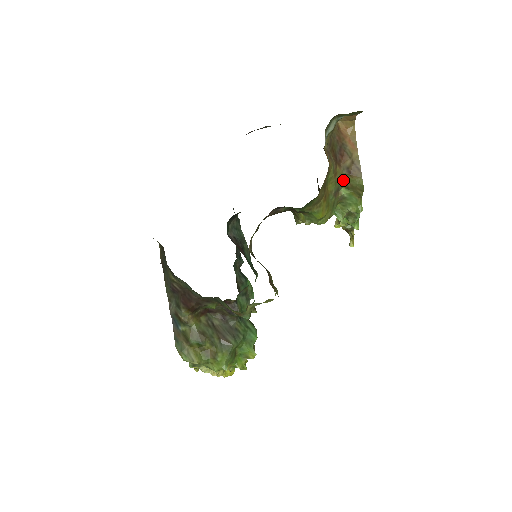
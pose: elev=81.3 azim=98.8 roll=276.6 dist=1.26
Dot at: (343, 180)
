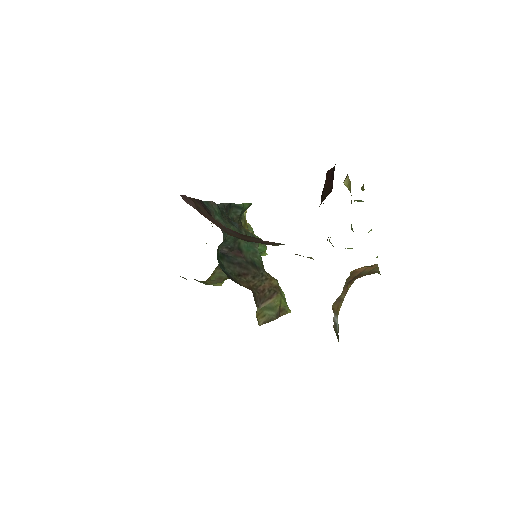
Dot at: occluded
